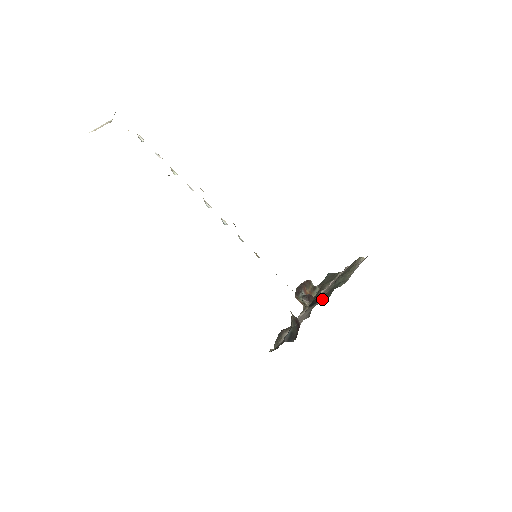
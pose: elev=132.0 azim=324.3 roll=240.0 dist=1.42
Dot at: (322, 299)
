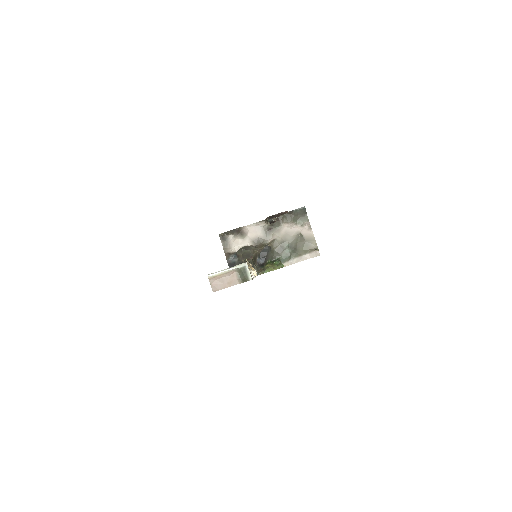
Dot at: (269, 260)
